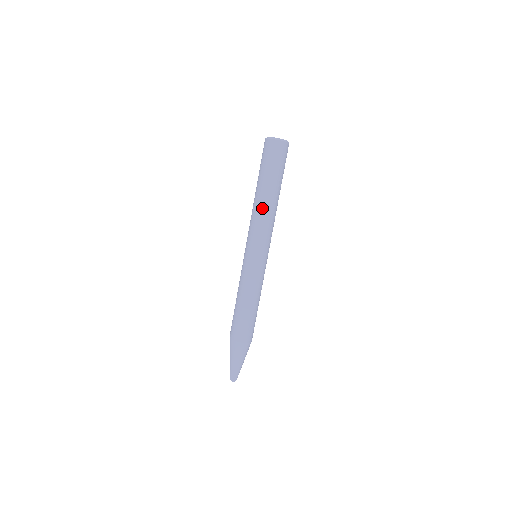
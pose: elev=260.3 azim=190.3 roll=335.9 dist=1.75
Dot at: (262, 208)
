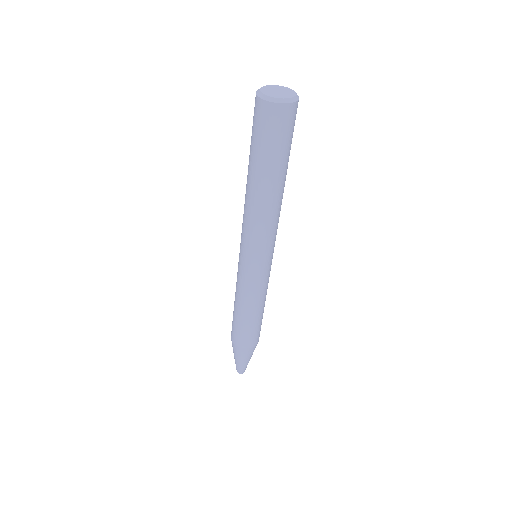
Dot at: (260, 207)
